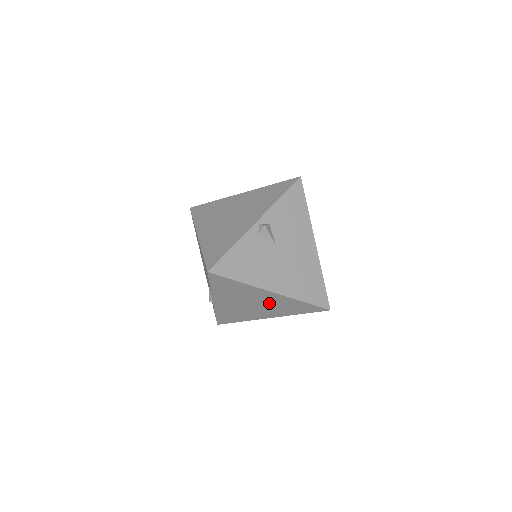
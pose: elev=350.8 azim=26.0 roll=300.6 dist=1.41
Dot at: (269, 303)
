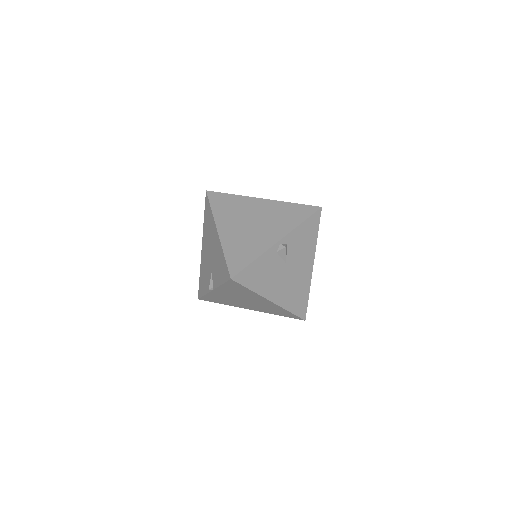
Dot at: (260, 304)
